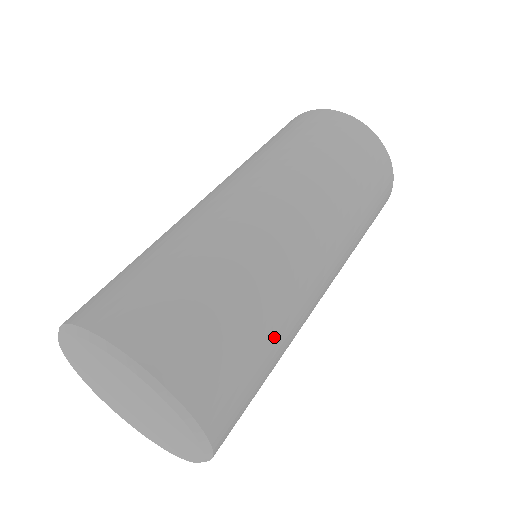
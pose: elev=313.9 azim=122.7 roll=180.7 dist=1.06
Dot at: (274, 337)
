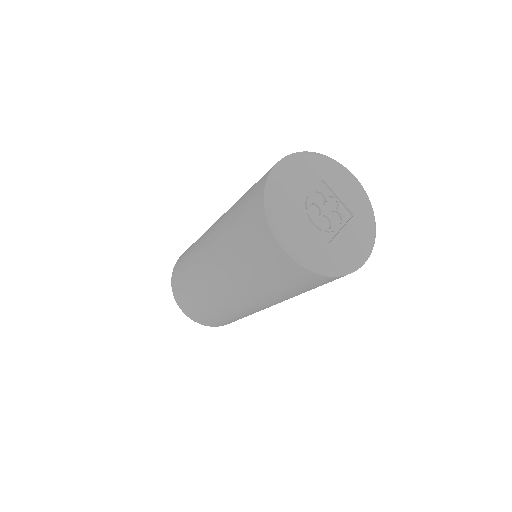
Dot at: occluded
